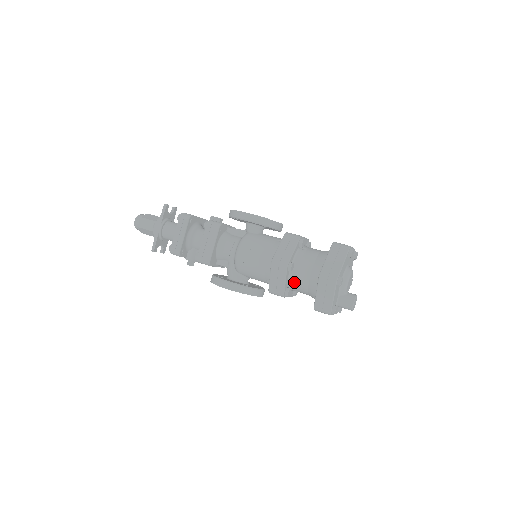
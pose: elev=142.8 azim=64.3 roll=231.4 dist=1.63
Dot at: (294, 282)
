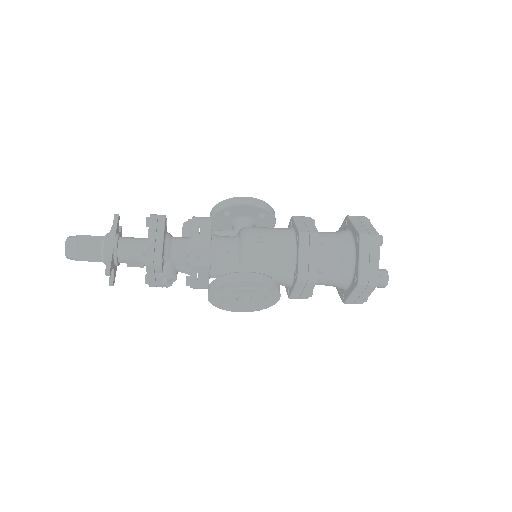
Dot at: (323, 261)
